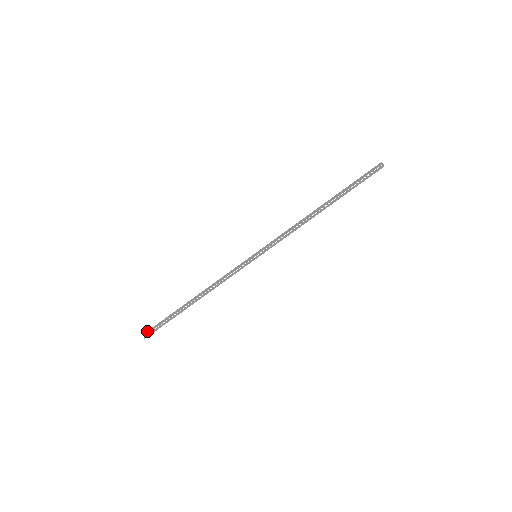
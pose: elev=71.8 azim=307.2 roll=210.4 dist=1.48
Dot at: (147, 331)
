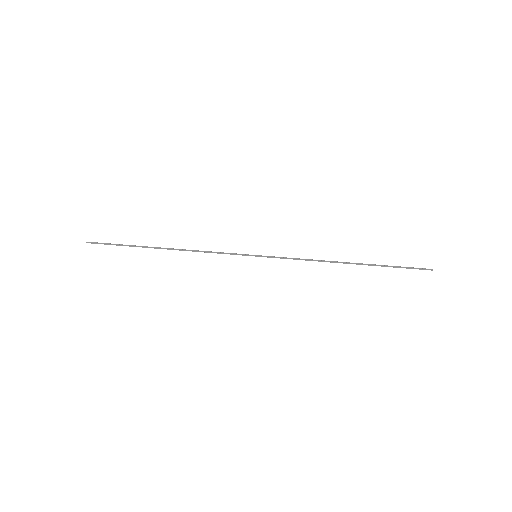
Dot at: (97, 242)
